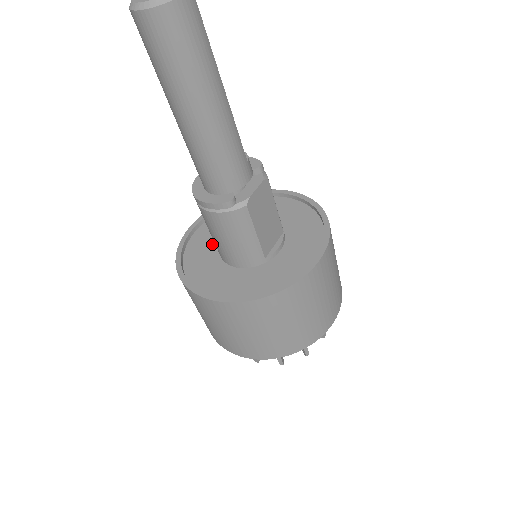
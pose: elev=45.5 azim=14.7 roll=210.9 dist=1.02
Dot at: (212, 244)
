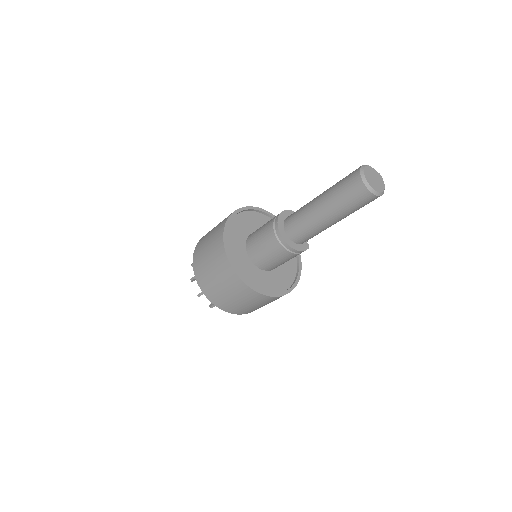
Dot at: (244, 258)
